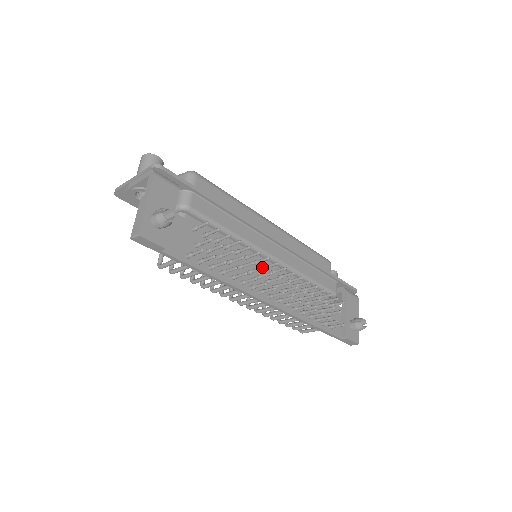
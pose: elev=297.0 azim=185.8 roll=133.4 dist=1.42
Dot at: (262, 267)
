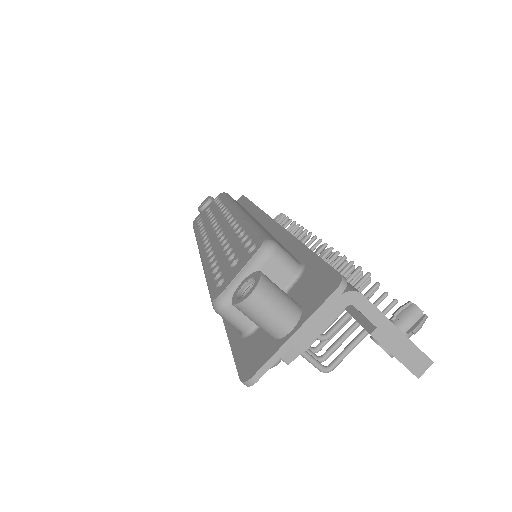
Dot at: (341, 257)
